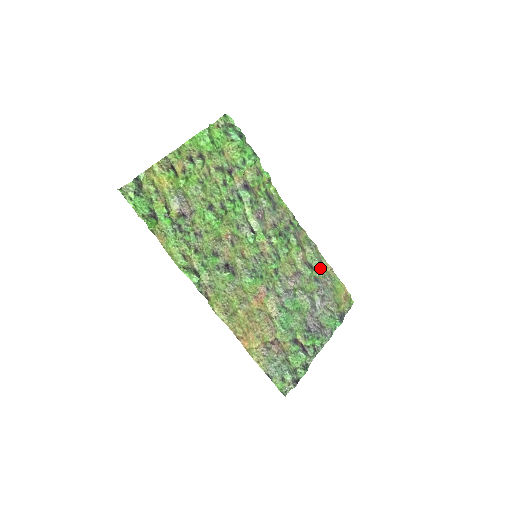
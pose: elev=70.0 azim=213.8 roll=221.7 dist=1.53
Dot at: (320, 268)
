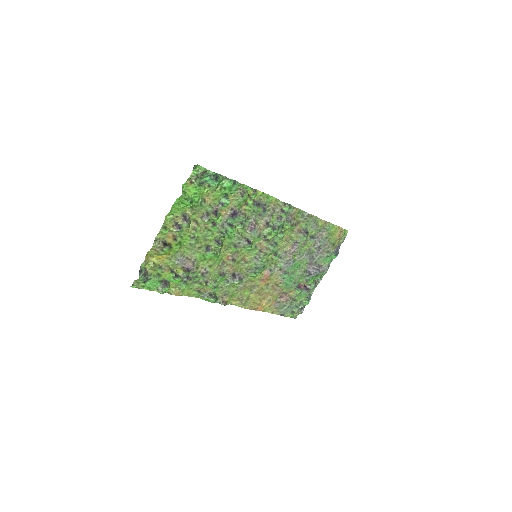
Dot at: (315, 228)
